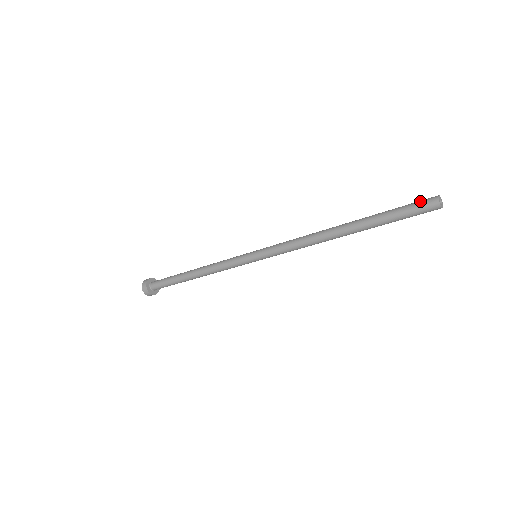
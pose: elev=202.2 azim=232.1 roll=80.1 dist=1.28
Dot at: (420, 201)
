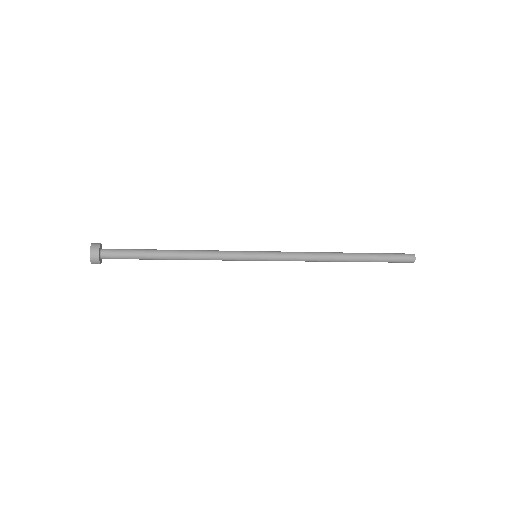
Dot at: (404, 256)
